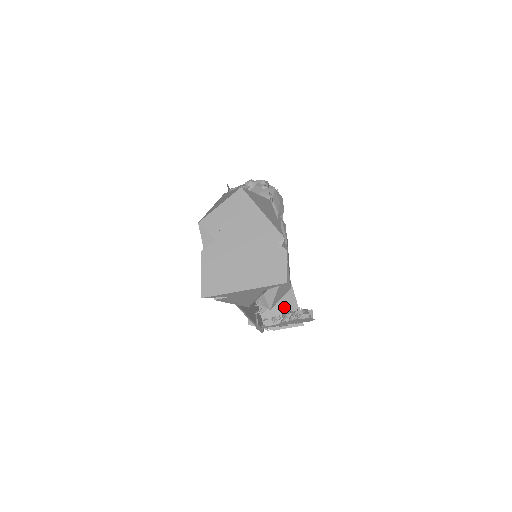
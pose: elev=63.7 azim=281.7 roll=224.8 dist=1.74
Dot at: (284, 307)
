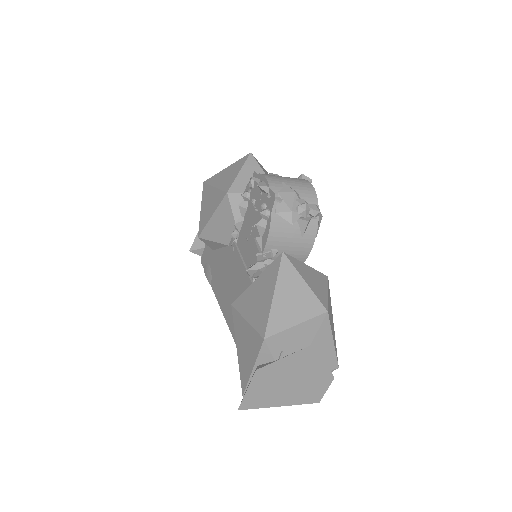
Dot at: occluded
